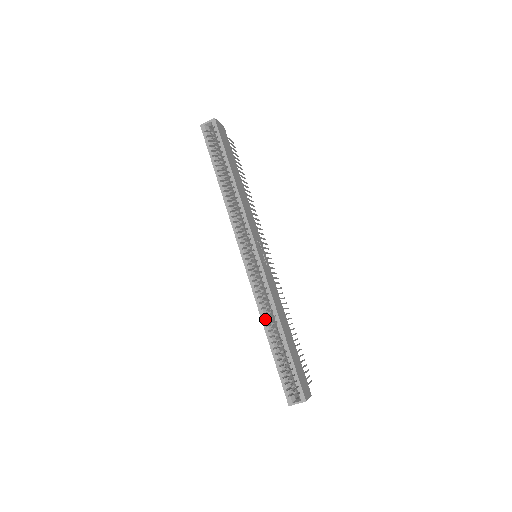
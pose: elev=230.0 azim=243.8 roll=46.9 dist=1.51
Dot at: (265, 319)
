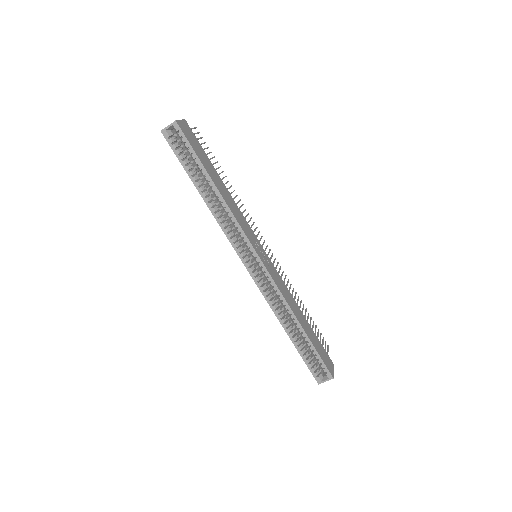
Dot at: (281, 317)
